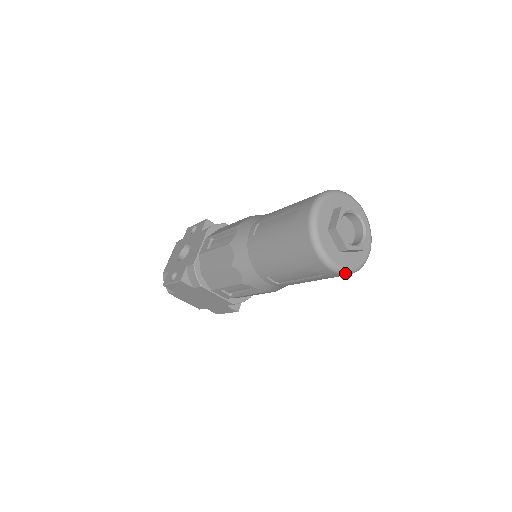
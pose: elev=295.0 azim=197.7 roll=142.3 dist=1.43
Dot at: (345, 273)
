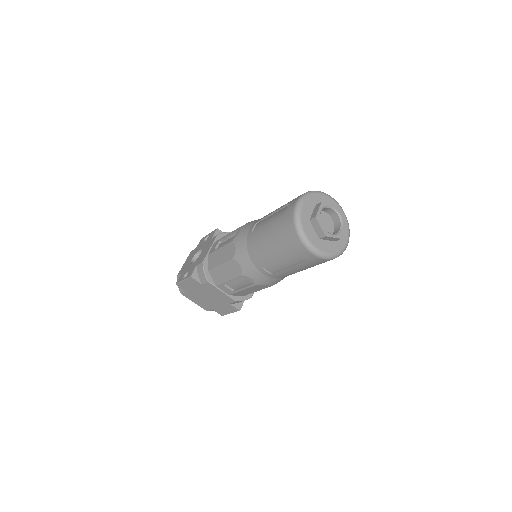
Dot at: (324, 257)
